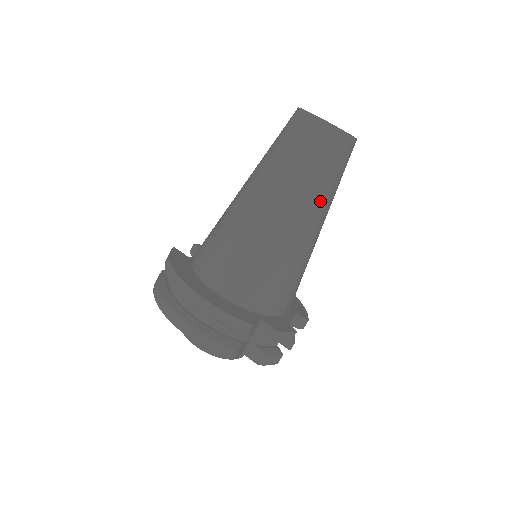
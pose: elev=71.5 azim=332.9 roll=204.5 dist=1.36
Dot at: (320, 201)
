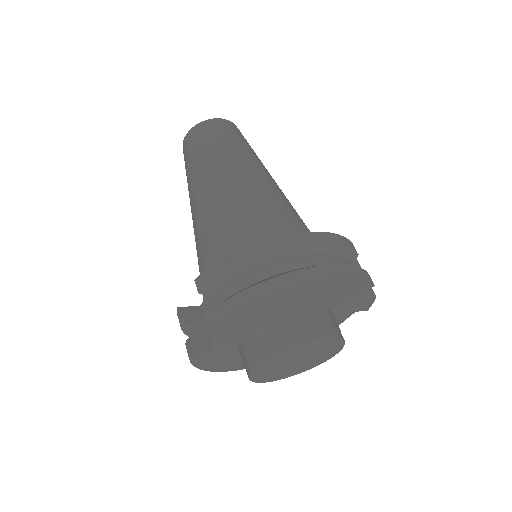
Dot at: occluded
